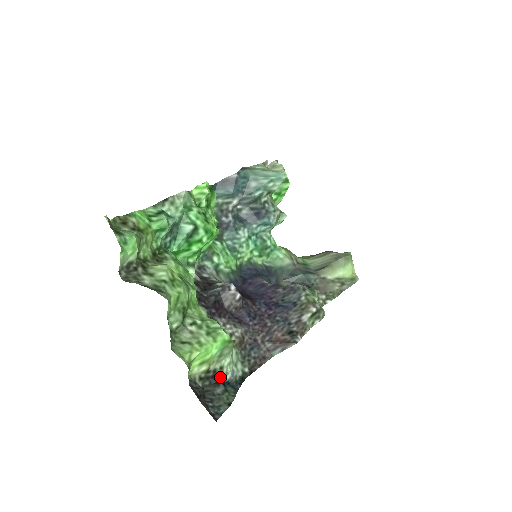
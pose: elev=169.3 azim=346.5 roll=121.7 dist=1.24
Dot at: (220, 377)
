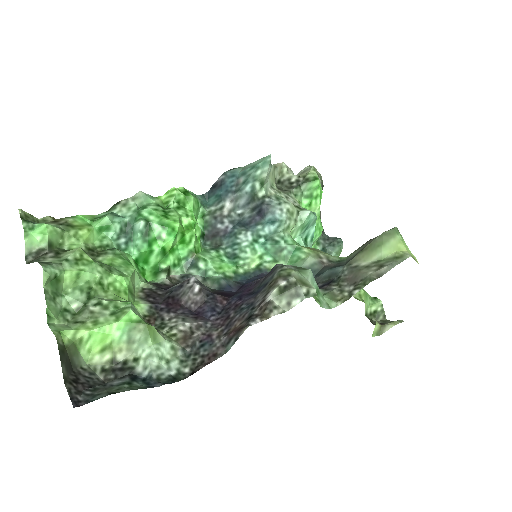
Dot at: (131, 370)
